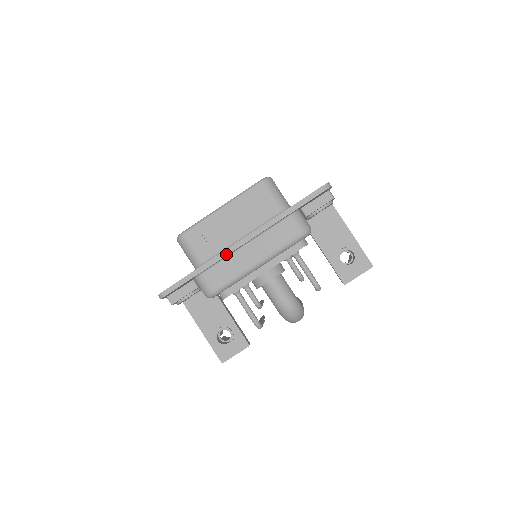
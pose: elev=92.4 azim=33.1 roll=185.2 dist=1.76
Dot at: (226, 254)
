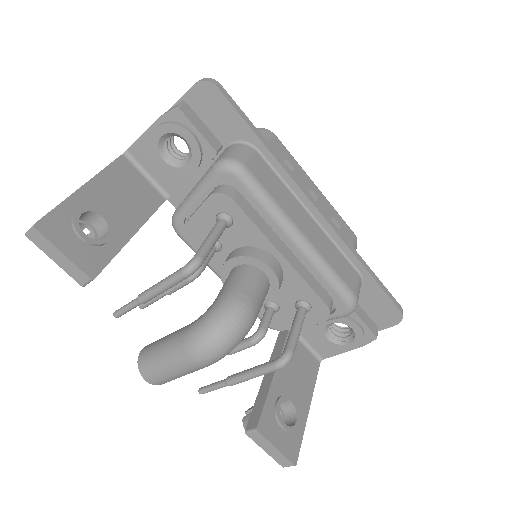
Dot at: (299, 185)
